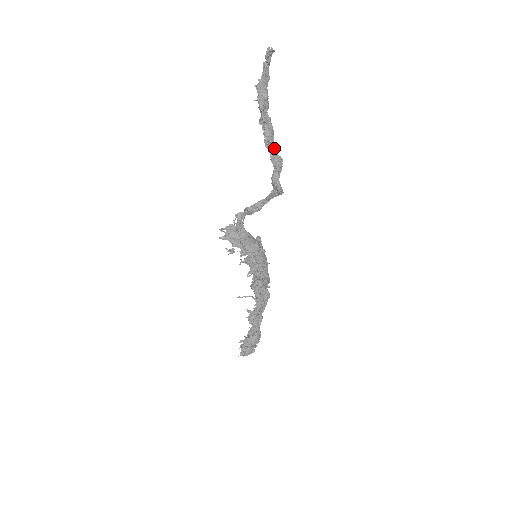
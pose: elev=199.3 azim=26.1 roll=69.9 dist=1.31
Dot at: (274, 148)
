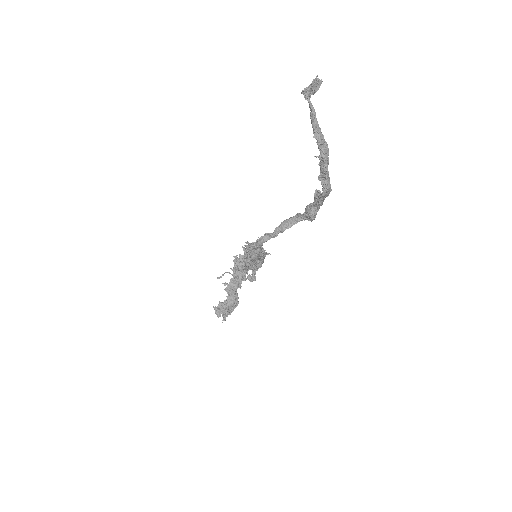
Dot at: occluded
